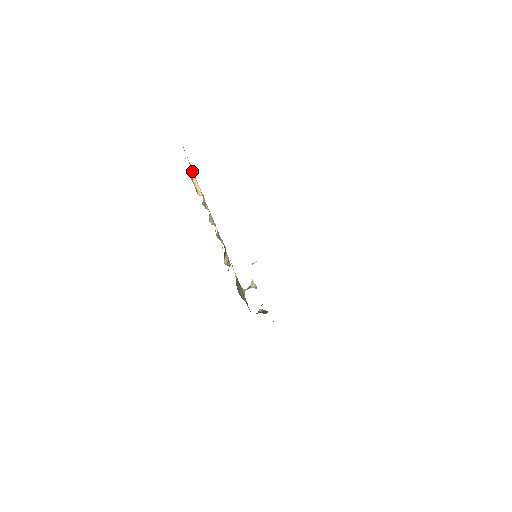
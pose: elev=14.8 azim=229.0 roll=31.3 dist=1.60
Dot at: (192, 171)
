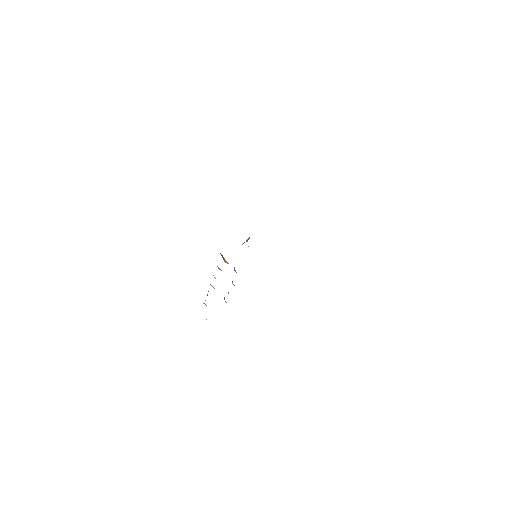
Dot at: occluded
